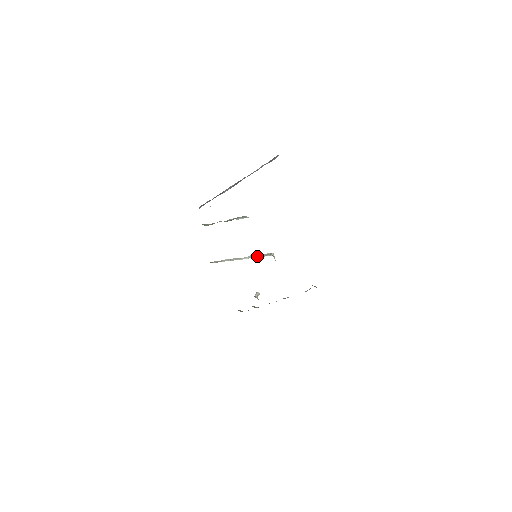
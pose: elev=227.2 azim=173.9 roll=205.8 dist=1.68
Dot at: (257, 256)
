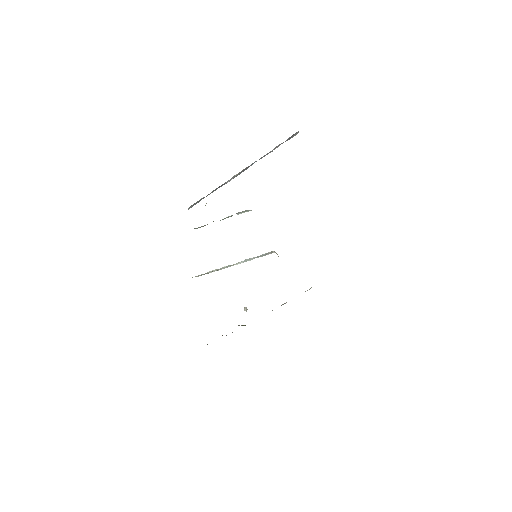
Dot at: occluded
